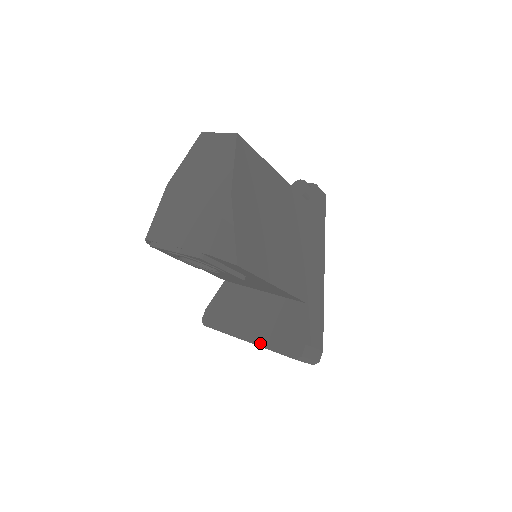
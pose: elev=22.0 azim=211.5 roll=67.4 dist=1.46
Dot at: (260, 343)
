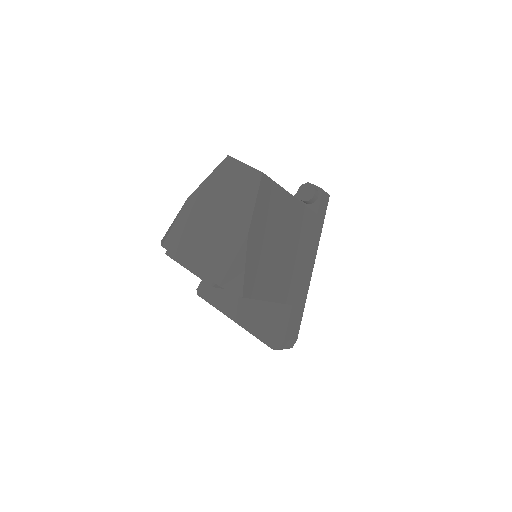
Dot at: (246, 327)
